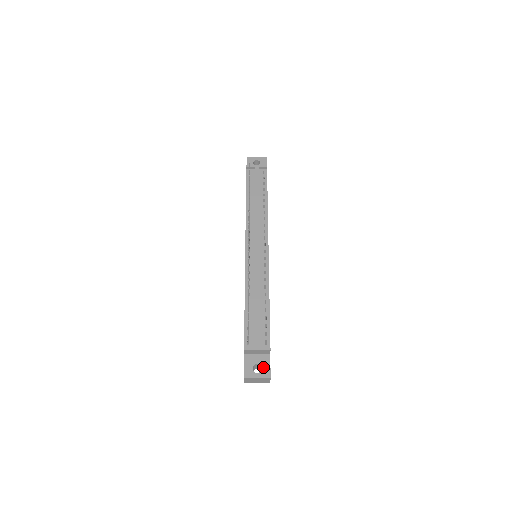
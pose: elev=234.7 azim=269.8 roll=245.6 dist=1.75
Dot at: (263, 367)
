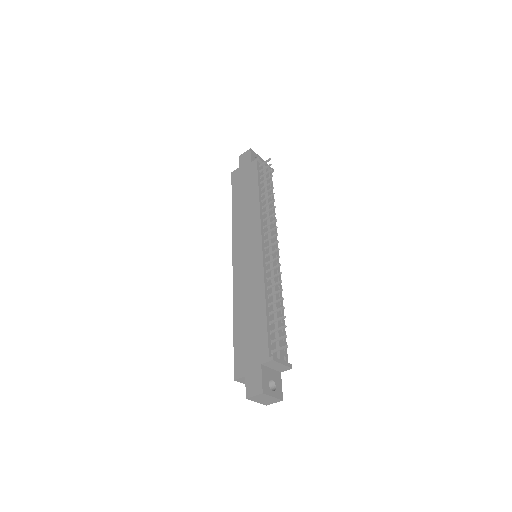
Dot at: (277, 385)
